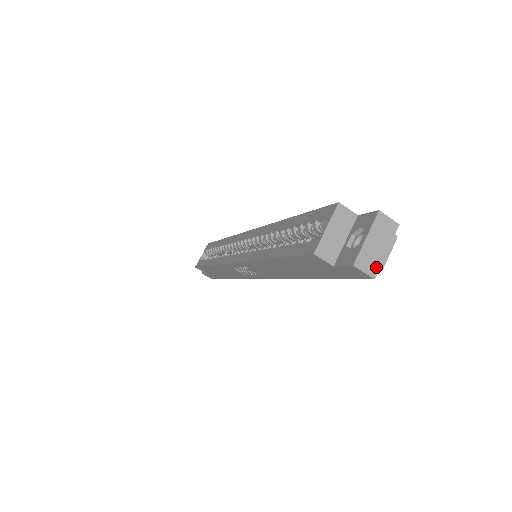
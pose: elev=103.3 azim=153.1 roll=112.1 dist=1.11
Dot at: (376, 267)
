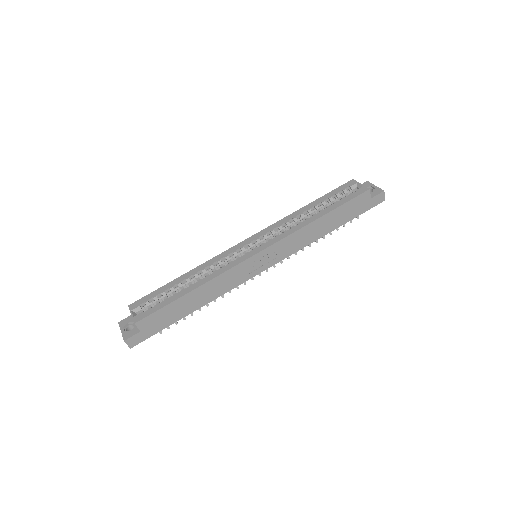
Dot at: occluded
